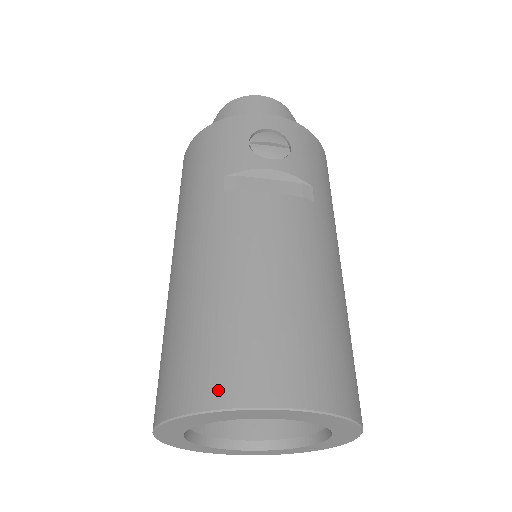
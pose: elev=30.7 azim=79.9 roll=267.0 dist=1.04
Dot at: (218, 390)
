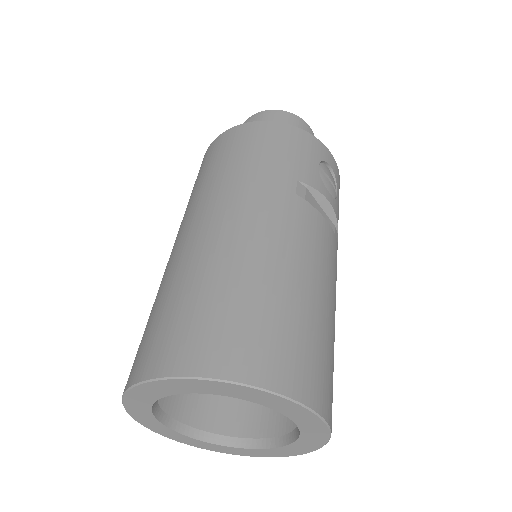
Dot at: (276, 374)
